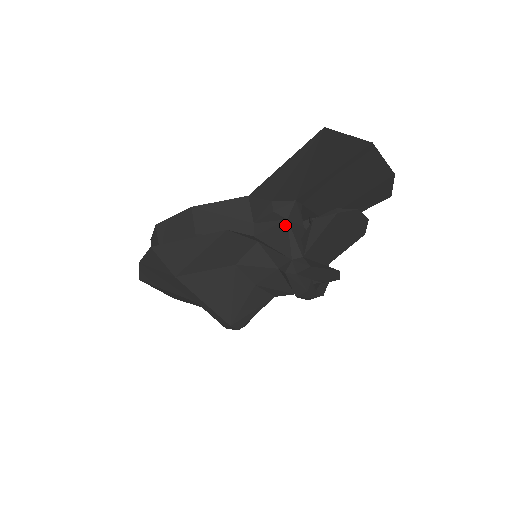
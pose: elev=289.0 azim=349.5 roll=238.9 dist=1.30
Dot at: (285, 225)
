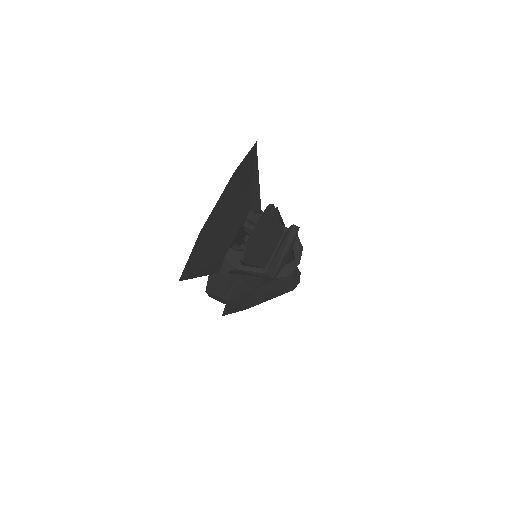
Dot at: occluded
